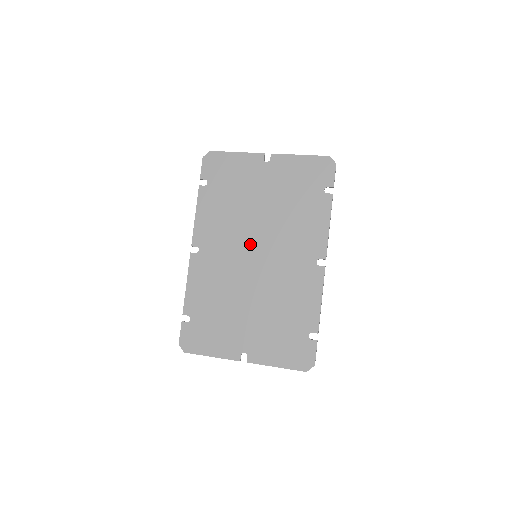
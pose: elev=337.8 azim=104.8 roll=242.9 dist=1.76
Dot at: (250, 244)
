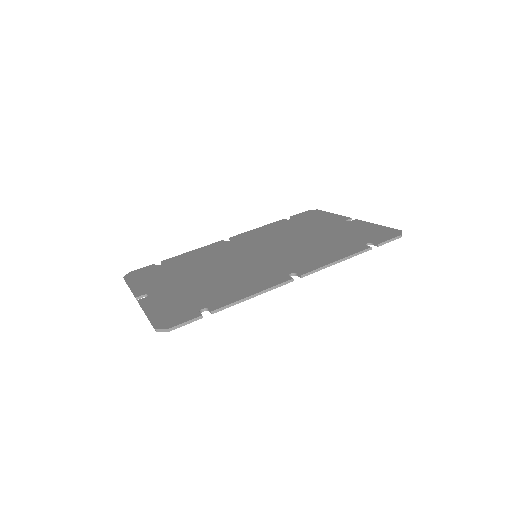
Dot at: (263, 249)
